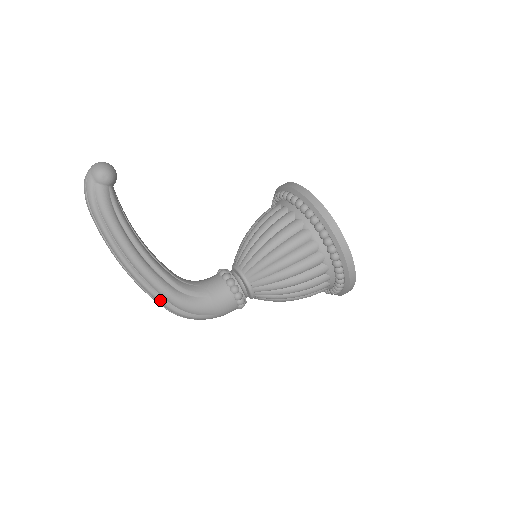
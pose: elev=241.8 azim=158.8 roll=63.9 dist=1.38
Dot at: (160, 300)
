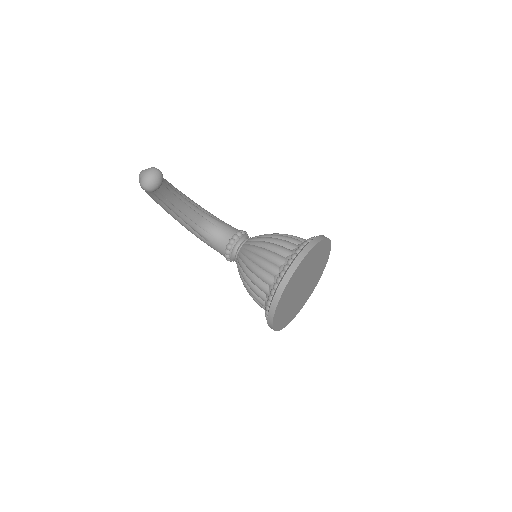
Dot at: occluded
